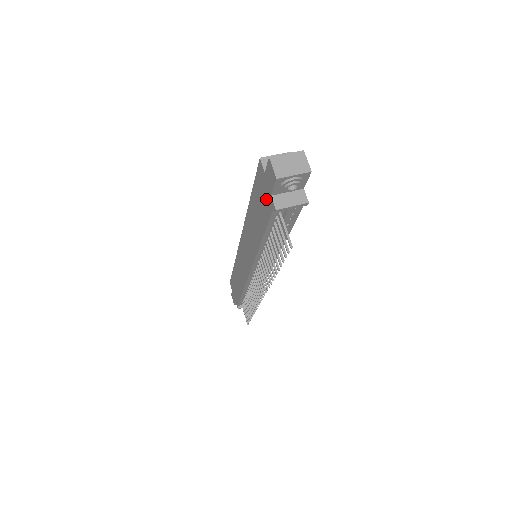
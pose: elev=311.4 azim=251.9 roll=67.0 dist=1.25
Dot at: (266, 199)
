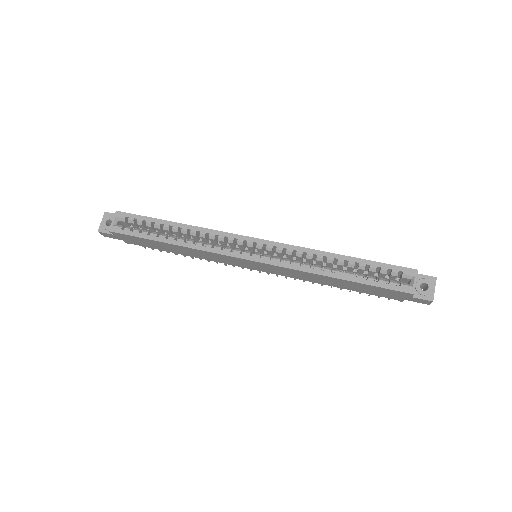
Dot at: (392, 296)
